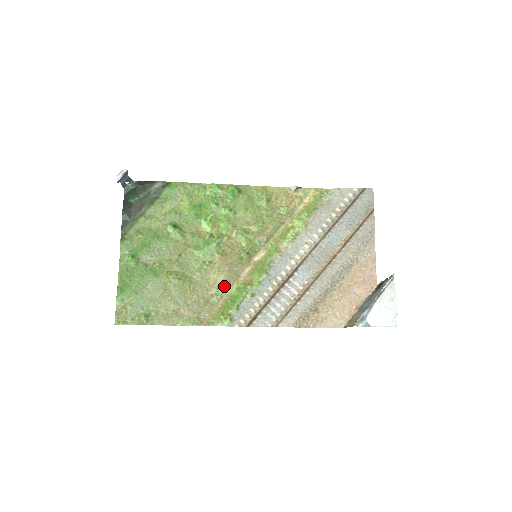
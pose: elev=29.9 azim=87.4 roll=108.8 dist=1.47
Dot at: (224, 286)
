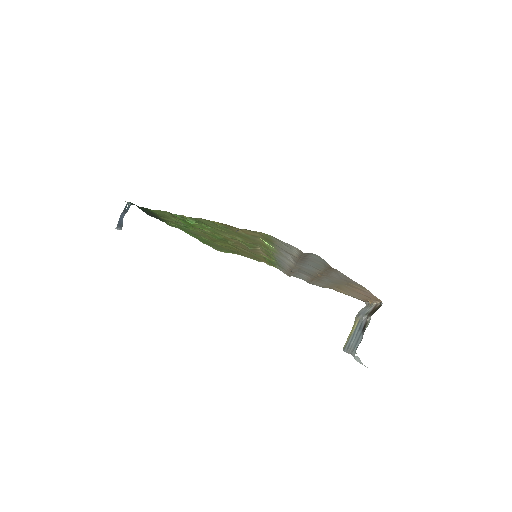
Dot at: (255, 254)
